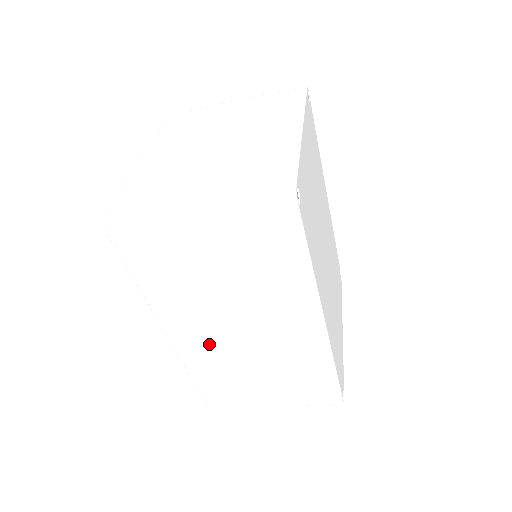
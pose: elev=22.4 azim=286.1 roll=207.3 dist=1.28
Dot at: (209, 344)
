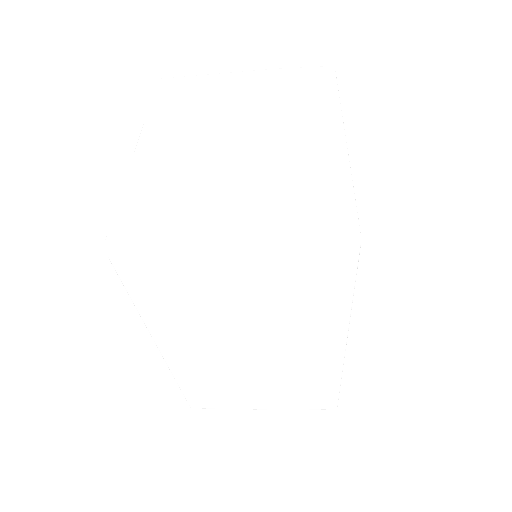
Dot at: (209, 362)
